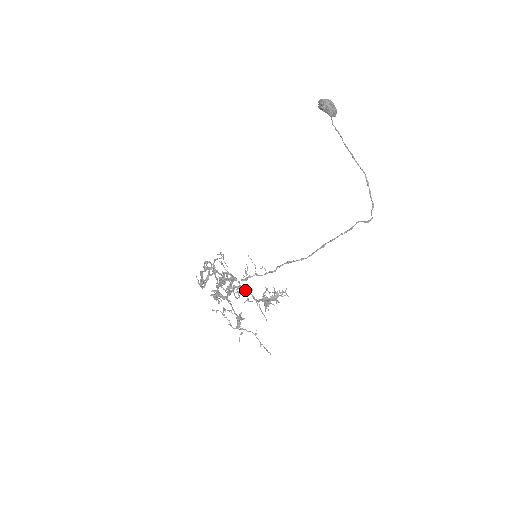
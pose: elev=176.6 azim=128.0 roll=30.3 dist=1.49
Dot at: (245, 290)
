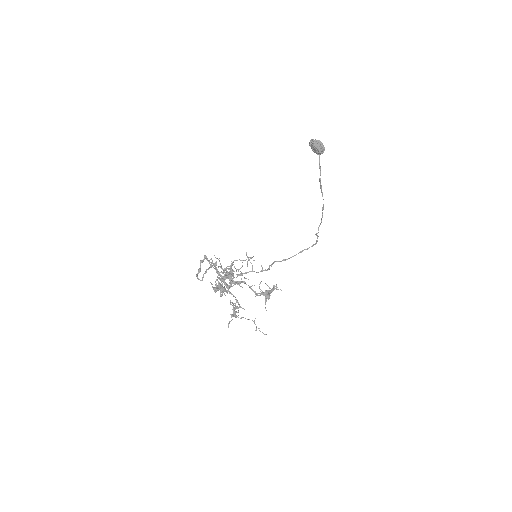
Dot at: occluded
